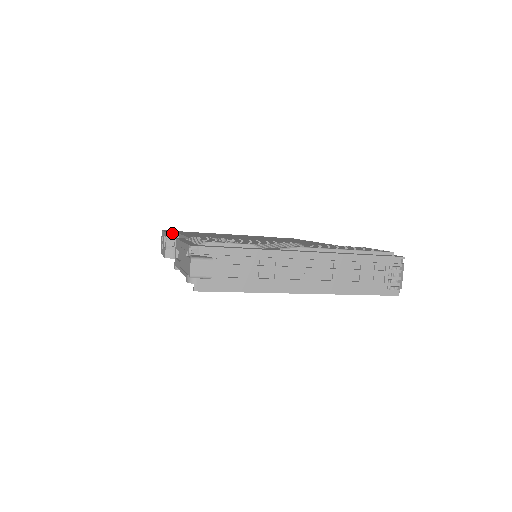
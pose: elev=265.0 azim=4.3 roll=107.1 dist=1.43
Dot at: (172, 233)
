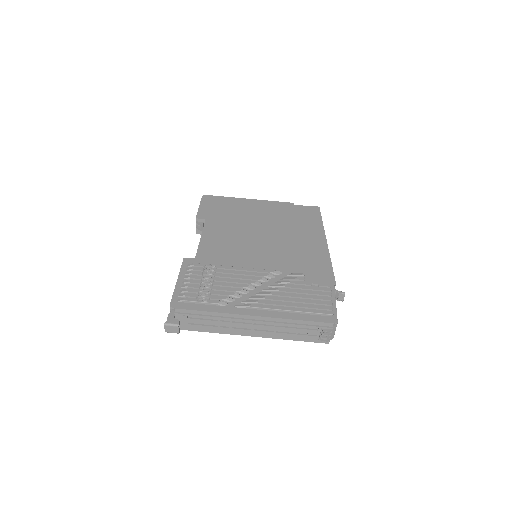
Dot at: (200, 219)
